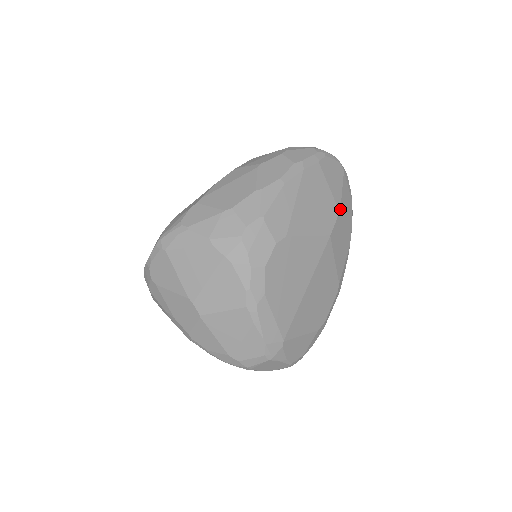
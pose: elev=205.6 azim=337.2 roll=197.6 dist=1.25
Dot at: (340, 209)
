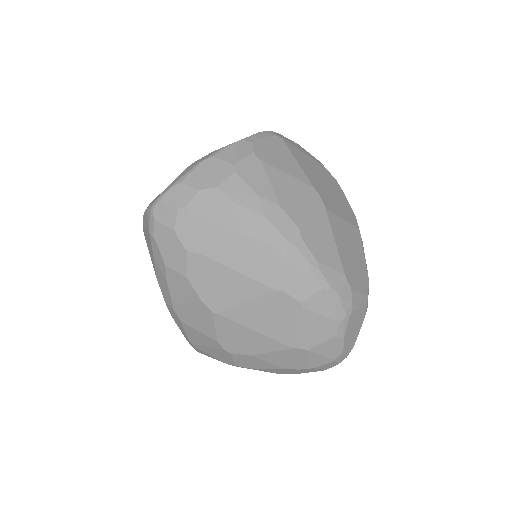
Dot at: occluded
